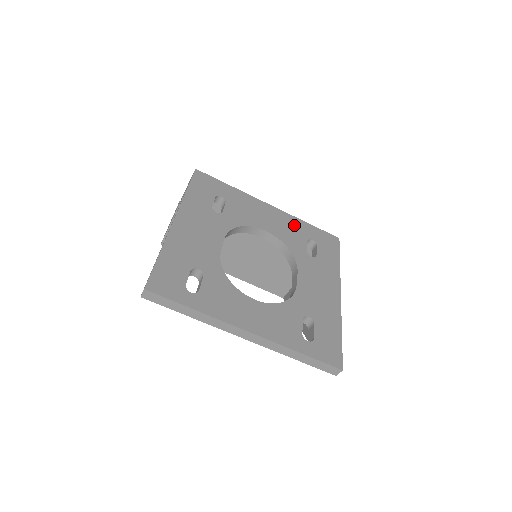
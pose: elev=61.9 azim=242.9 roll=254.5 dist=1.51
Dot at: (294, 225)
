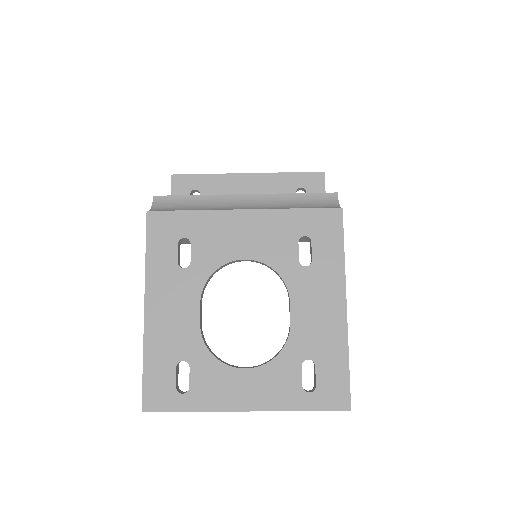
Dot at: (278, 225)
